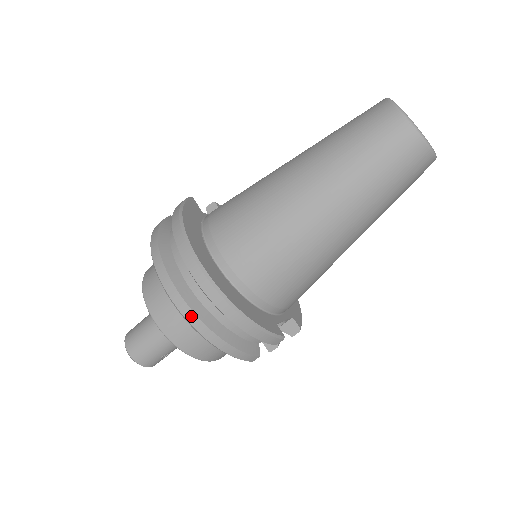
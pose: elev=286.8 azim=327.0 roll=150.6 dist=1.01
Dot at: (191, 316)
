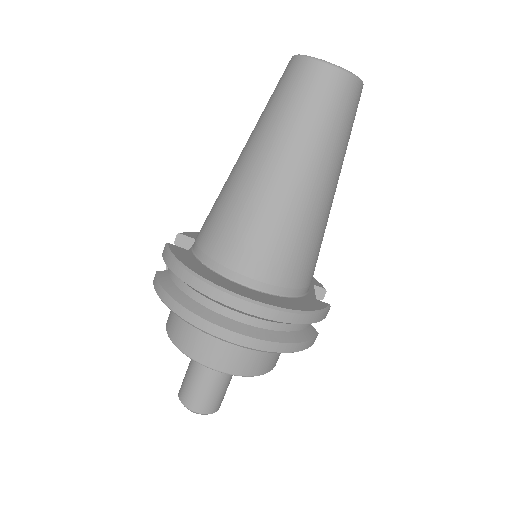
Dot at: (259, 344)
